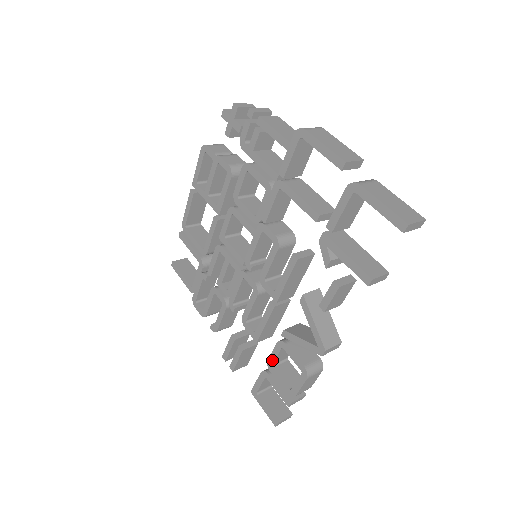
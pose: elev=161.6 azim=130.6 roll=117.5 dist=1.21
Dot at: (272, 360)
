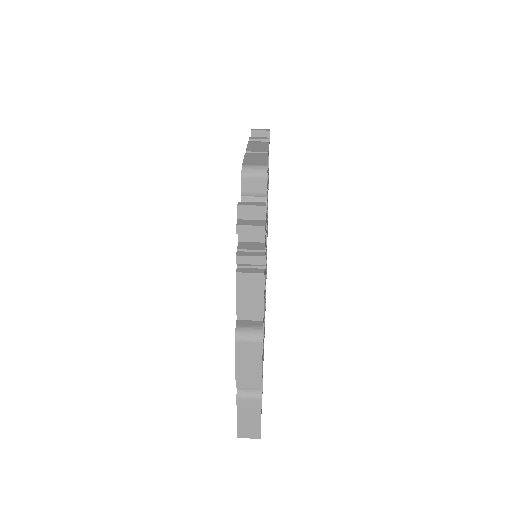
Dot at: occluded
